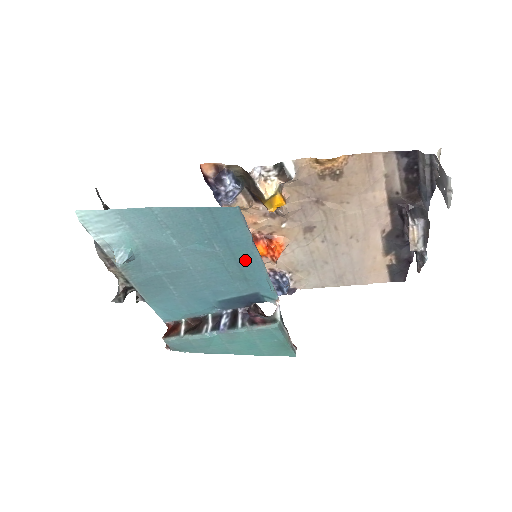
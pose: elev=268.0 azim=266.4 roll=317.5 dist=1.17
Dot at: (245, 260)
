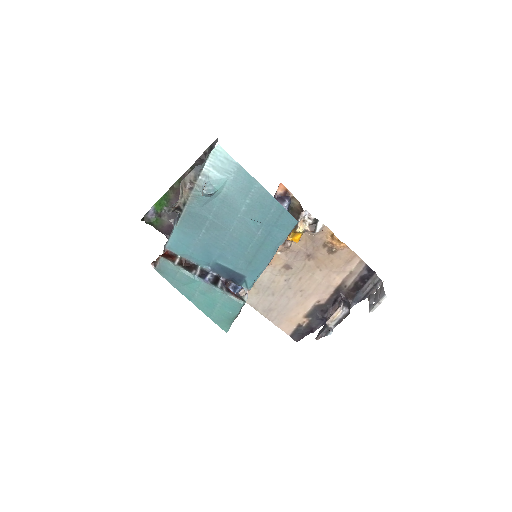
Dot at: (264, 252)
